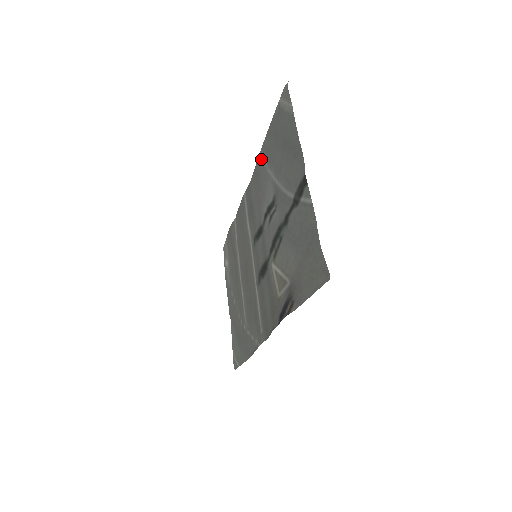
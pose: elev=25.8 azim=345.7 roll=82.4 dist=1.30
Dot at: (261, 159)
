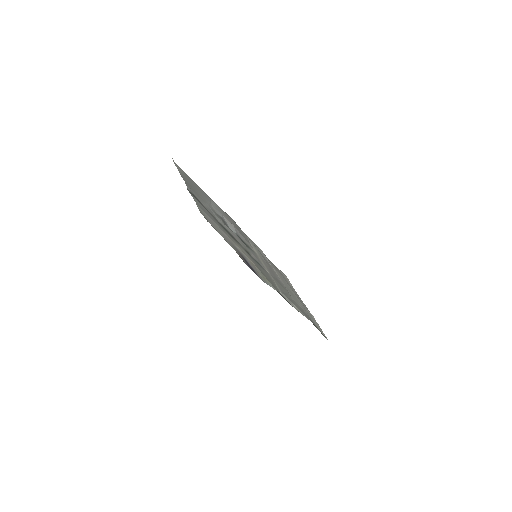
Dot at: (215, 204)
